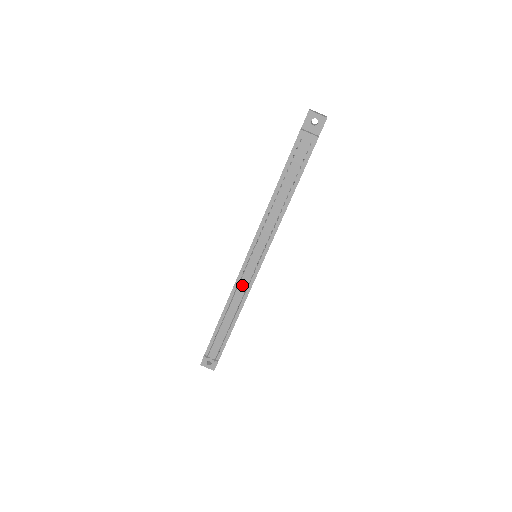
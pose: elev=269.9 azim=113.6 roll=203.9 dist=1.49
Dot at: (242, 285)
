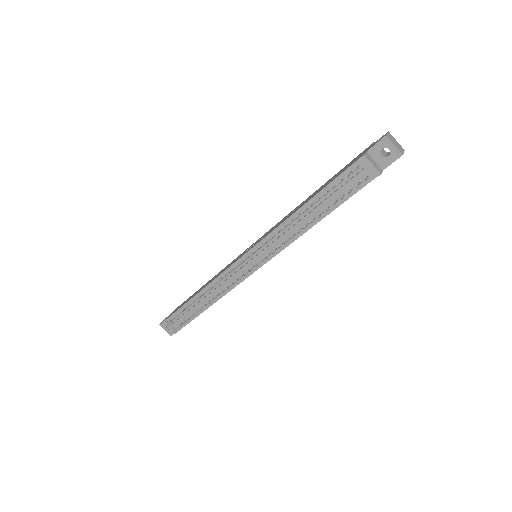
Dot at: (228, 279)
